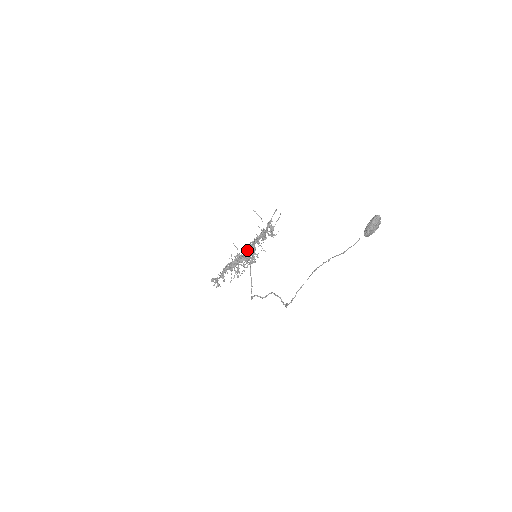
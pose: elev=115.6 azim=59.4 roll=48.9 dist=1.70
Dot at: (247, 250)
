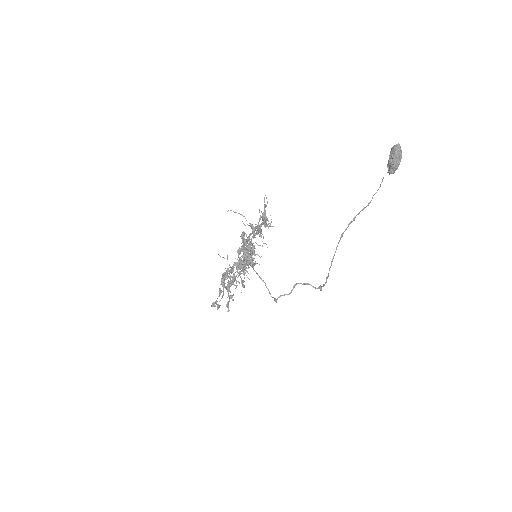
Dot at: (245, 255)
